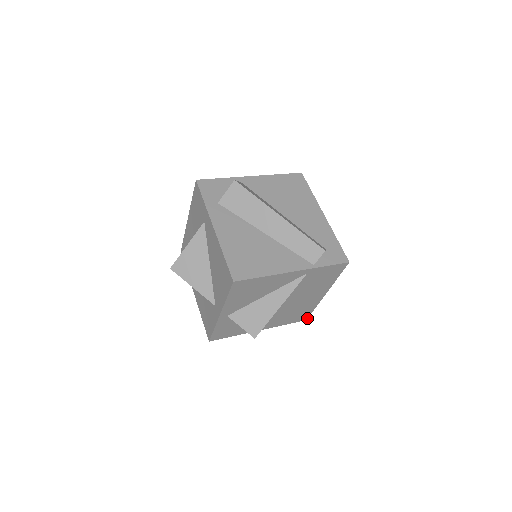
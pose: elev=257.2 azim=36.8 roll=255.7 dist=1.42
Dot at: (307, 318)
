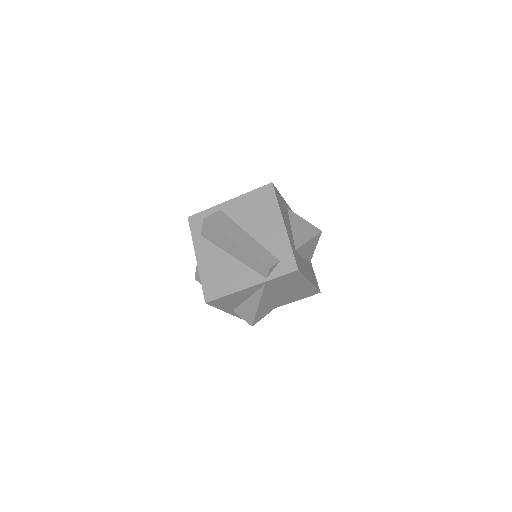
Dot at: (319, 292)
